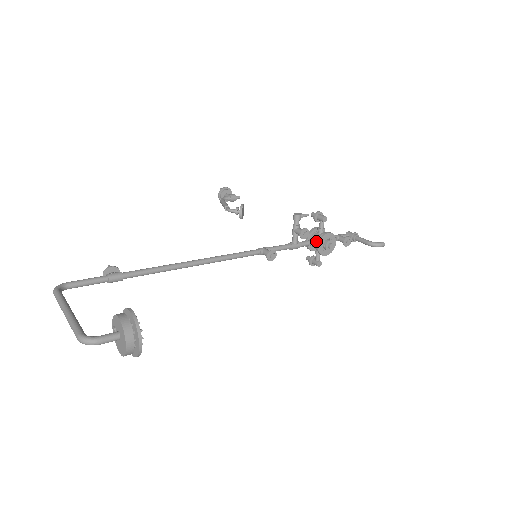
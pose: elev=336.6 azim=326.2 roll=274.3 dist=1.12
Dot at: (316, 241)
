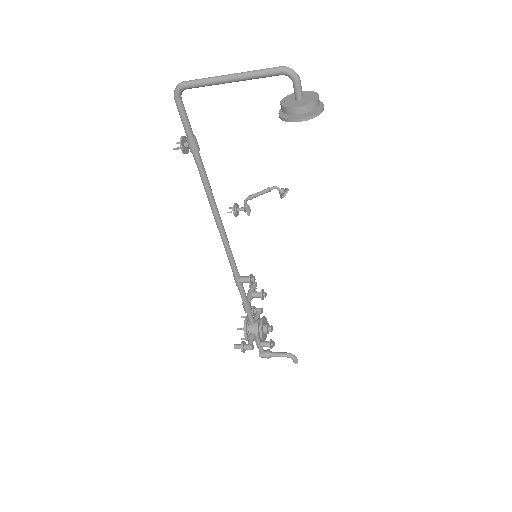
Dot at: (258, 319)
